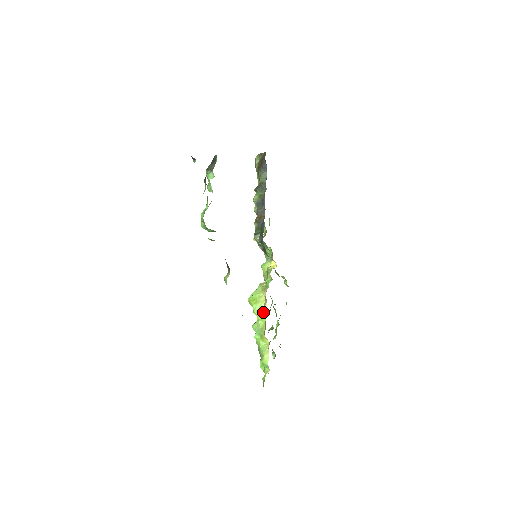
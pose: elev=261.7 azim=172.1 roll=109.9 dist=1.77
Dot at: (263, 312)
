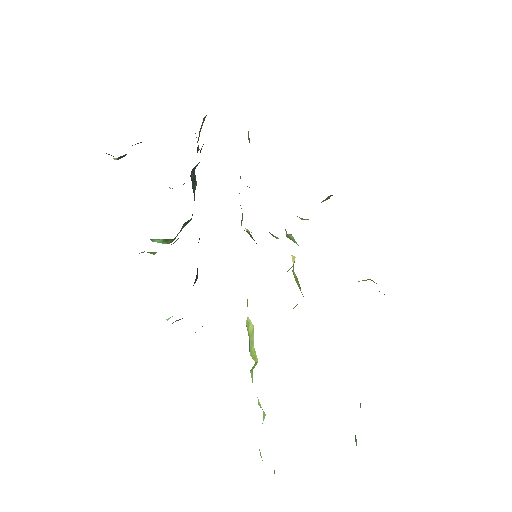
Dot at: (254, 352)
